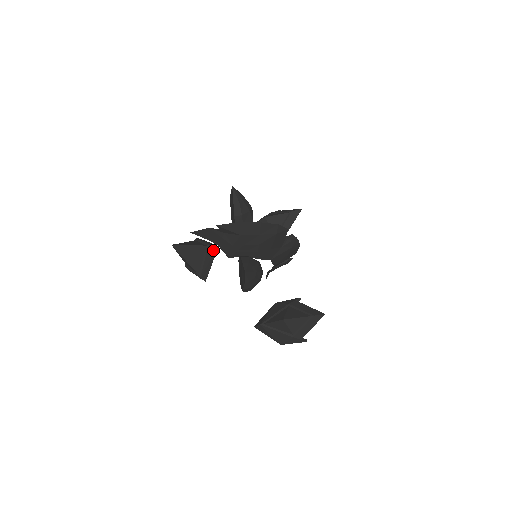
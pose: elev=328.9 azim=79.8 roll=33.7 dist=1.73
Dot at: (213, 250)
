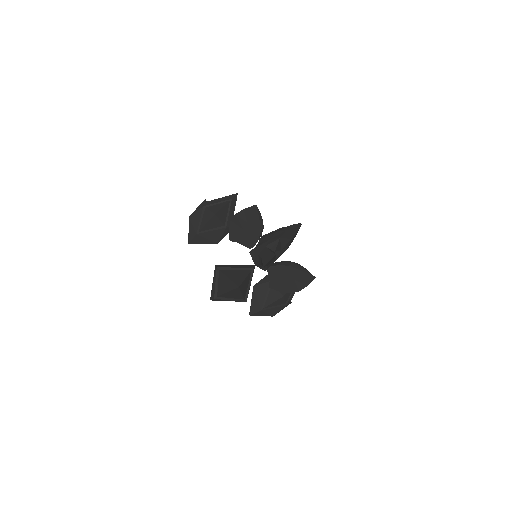
Dot at: (253, 271)
